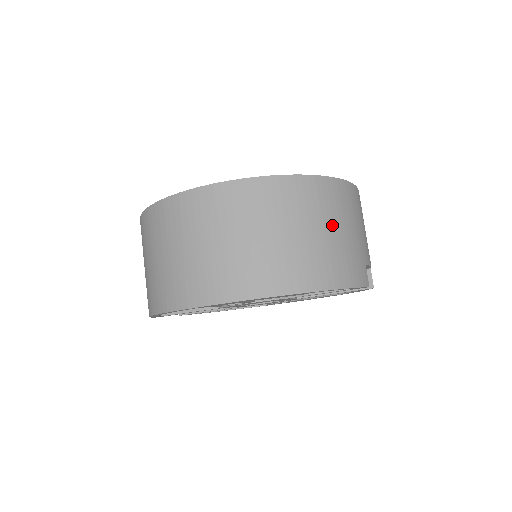
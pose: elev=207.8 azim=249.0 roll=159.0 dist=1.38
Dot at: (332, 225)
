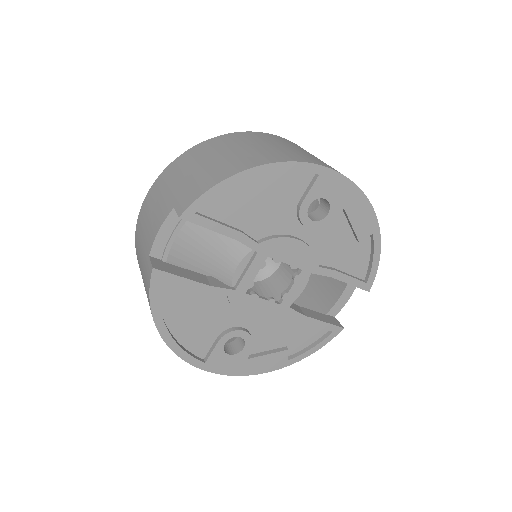
Dot at: occluded
